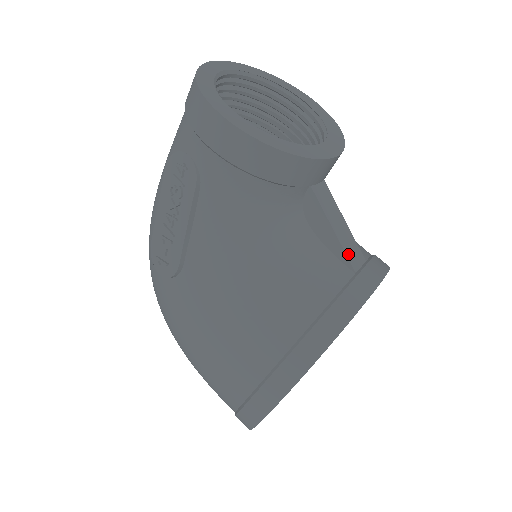
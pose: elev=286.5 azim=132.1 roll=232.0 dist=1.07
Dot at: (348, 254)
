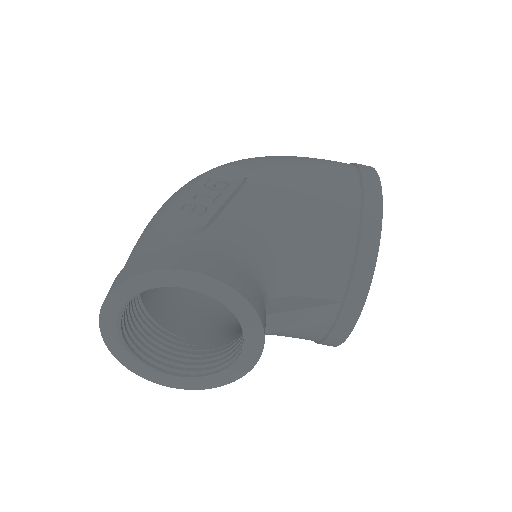
Dot at: (320, 322)
